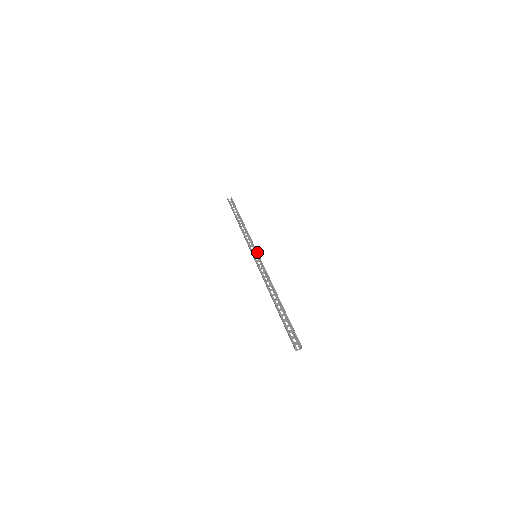
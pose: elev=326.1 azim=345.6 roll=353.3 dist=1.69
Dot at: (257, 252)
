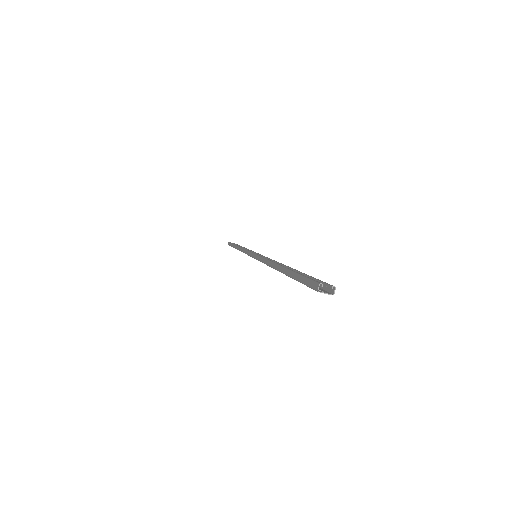
Dot at: occluded
